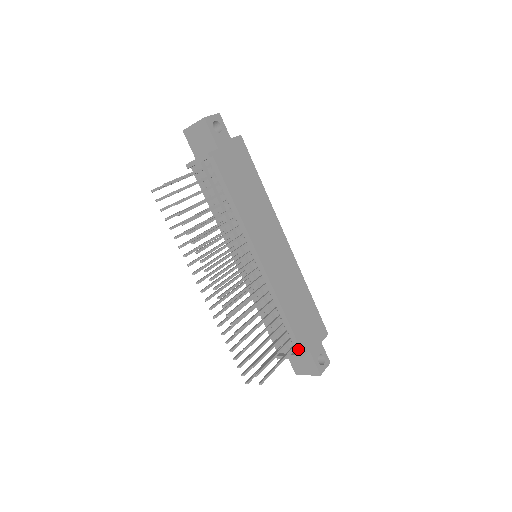
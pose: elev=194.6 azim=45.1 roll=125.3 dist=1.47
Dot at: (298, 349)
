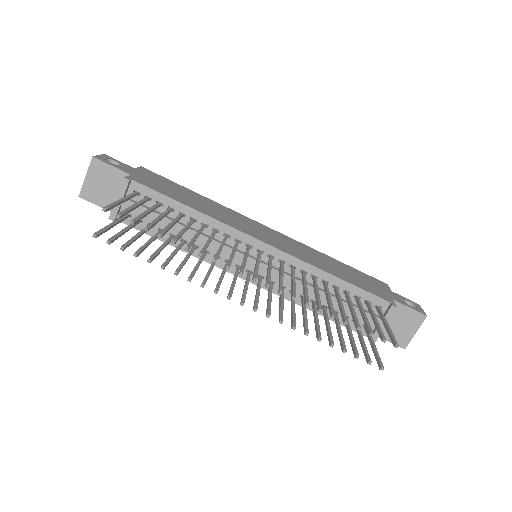
Dot at: (383, 304)
